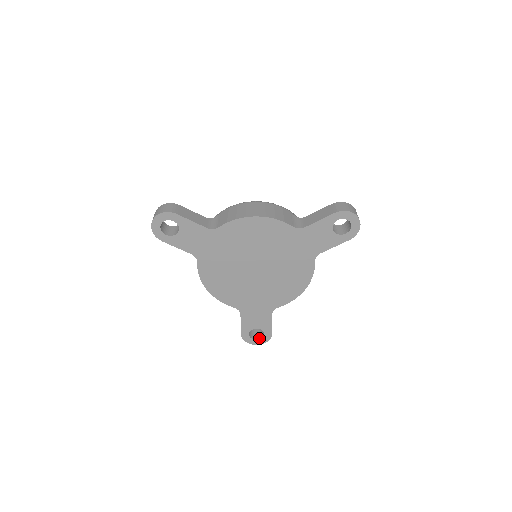
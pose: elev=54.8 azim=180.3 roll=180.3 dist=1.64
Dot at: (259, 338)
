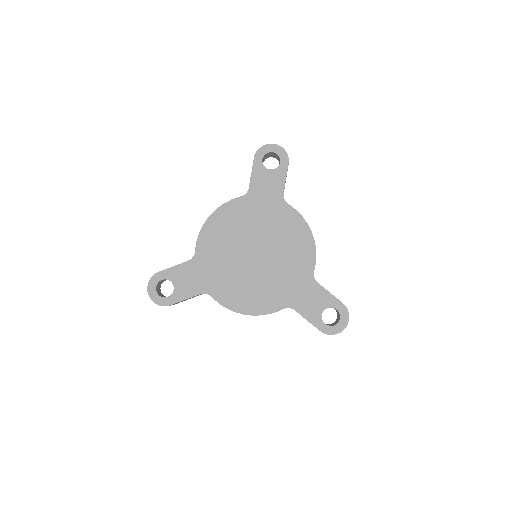
Dot at: (339, 319)
